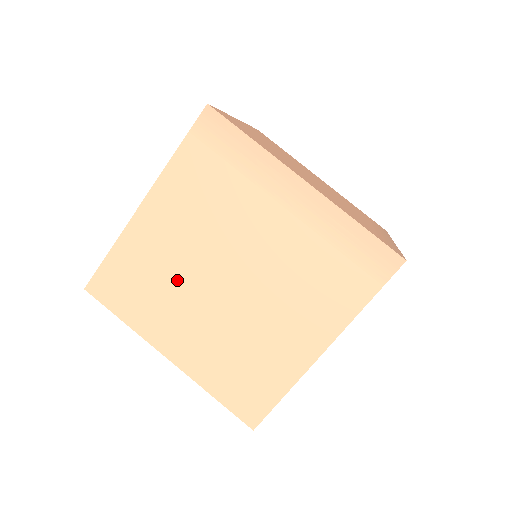
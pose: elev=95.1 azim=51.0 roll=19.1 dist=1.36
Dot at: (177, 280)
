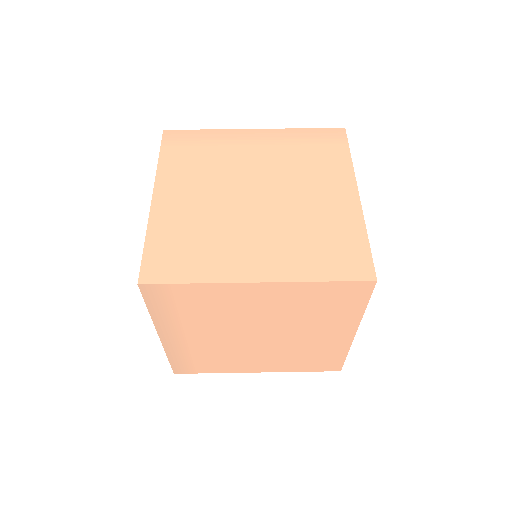
Dot at: (218, 223)
